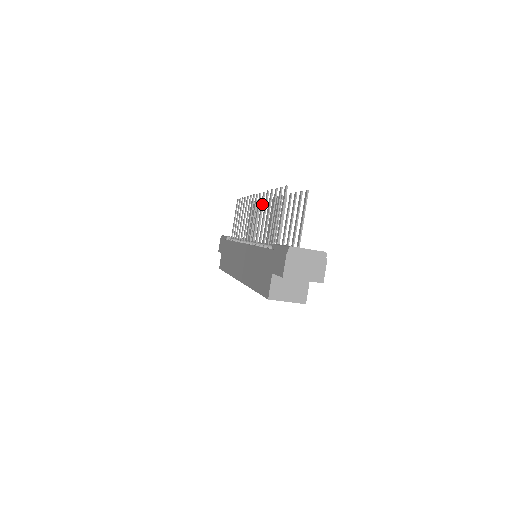
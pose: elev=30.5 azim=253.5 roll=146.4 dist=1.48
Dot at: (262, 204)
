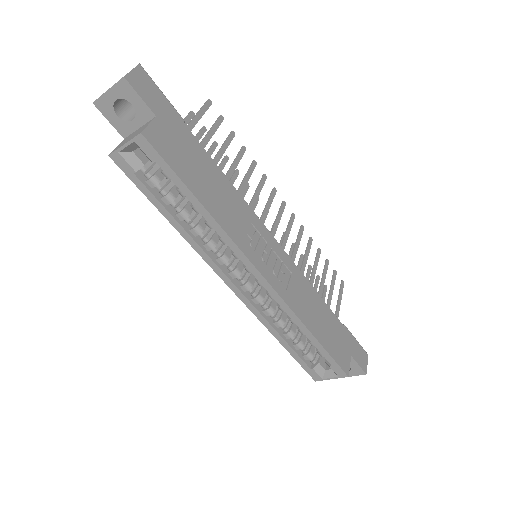
Dot at: occluded
